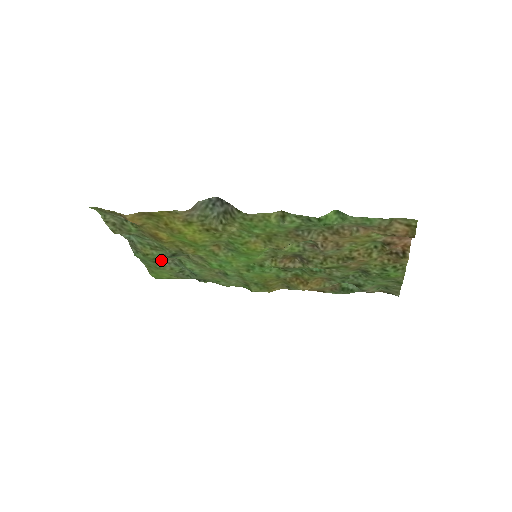
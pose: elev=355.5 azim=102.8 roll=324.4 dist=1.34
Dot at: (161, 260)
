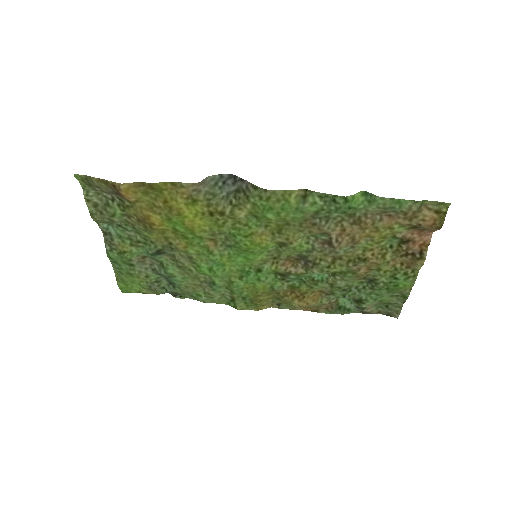
Dot at: (137, 263)
